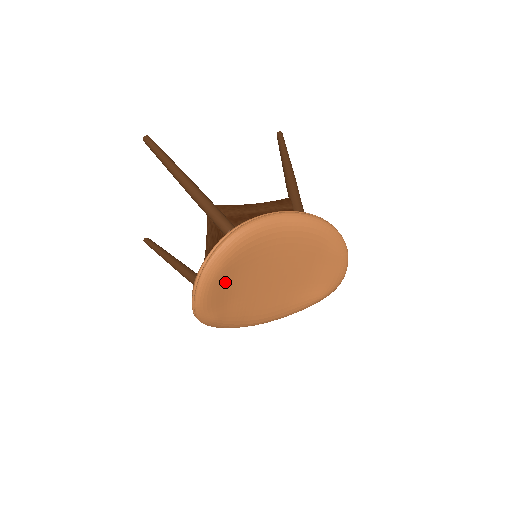
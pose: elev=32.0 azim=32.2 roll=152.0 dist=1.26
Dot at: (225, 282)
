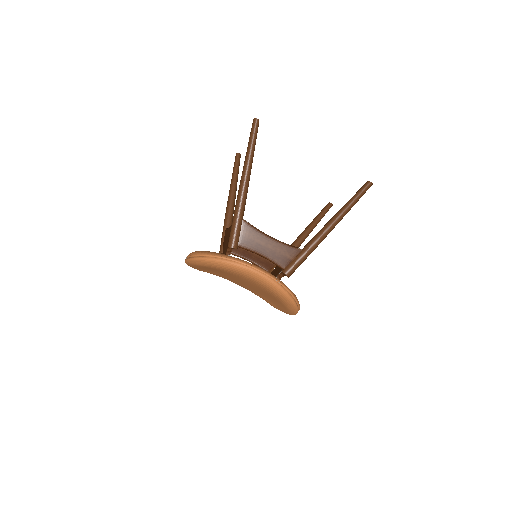
Dot at: (207, 268)
